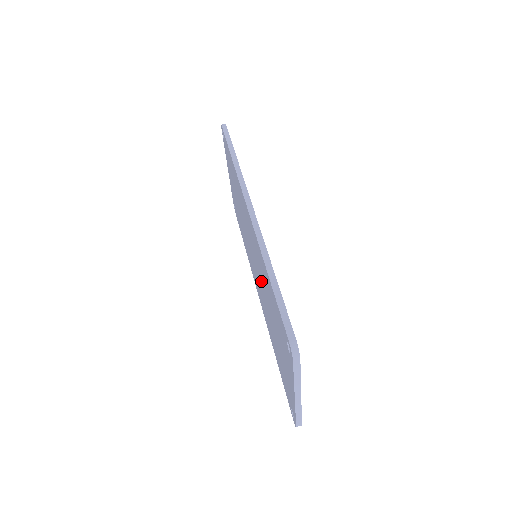
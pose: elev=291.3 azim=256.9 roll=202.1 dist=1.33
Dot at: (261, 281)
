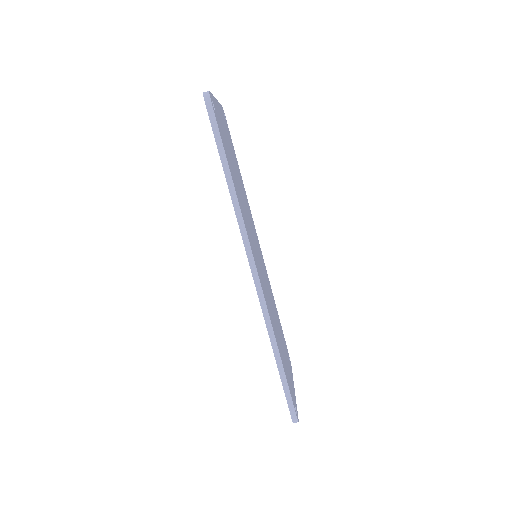
Dot at: occluded
